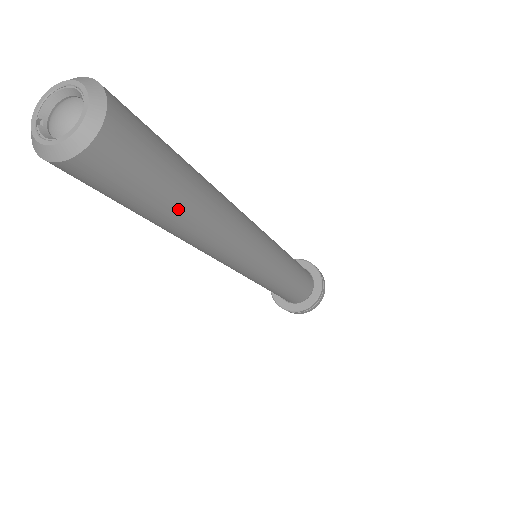
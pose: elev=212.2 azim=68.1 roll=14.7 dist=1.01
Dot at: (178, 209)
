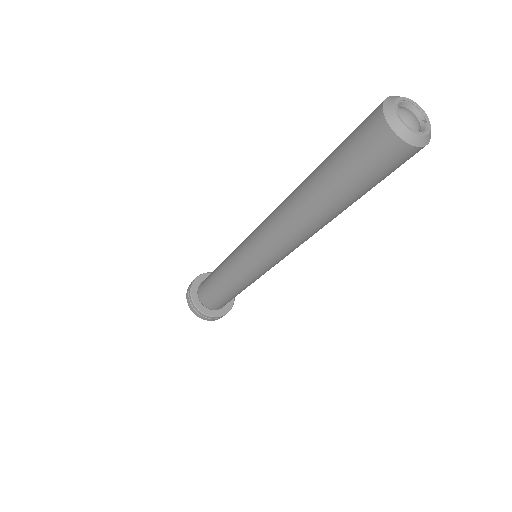
Dot at: (356, 200)
